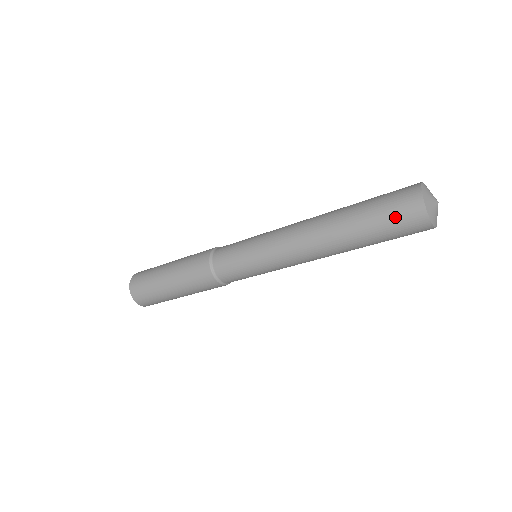
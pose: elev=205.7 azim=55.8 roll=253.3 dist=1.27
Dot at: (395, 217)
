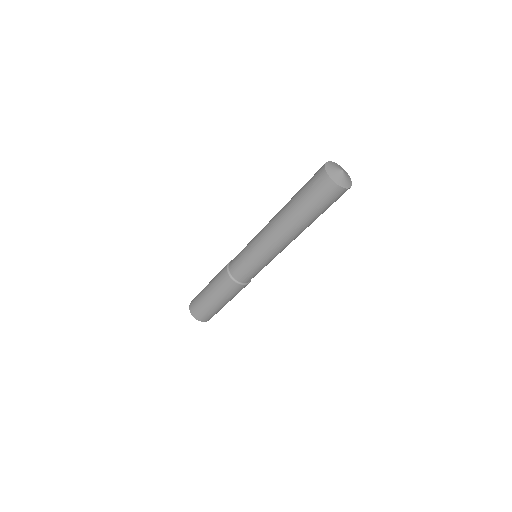
Dot at: (317, 193)
